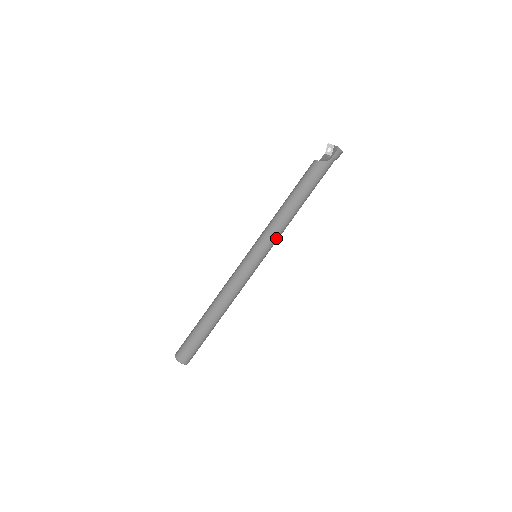
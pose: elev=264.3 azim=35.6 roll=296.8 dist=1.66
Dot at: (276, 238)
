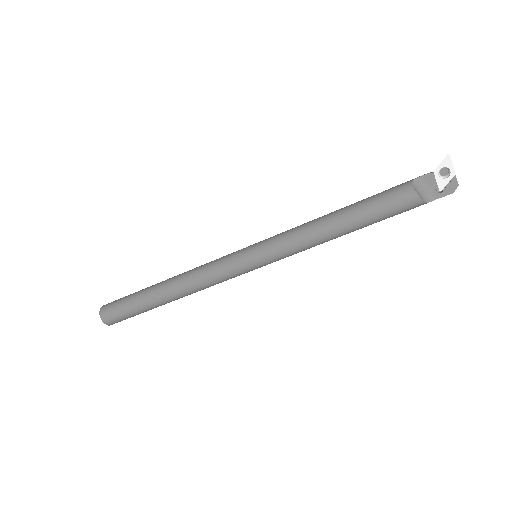
Dot at: occluded
